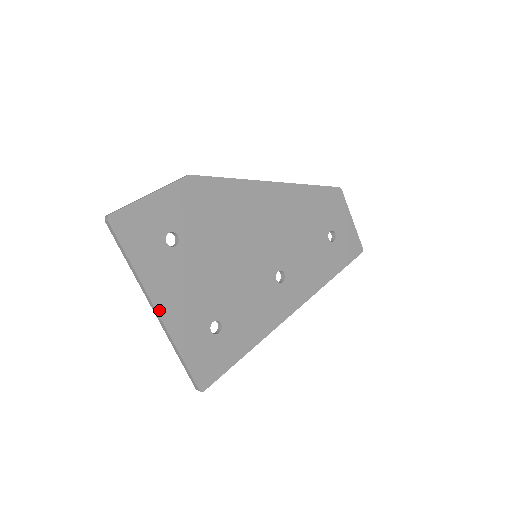
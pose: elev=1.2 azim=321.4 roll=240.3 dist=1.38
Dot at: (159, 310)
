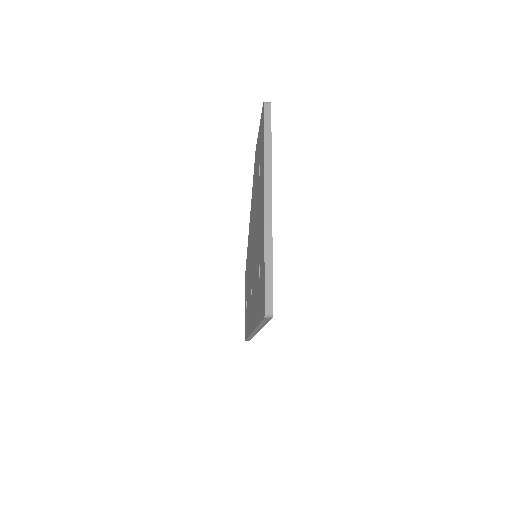
Dot at: (271, 203)
